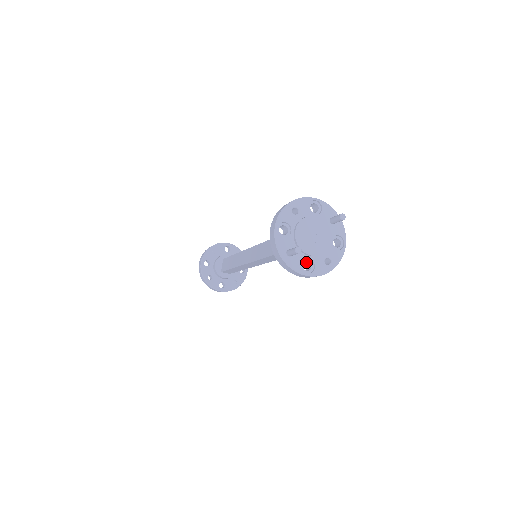
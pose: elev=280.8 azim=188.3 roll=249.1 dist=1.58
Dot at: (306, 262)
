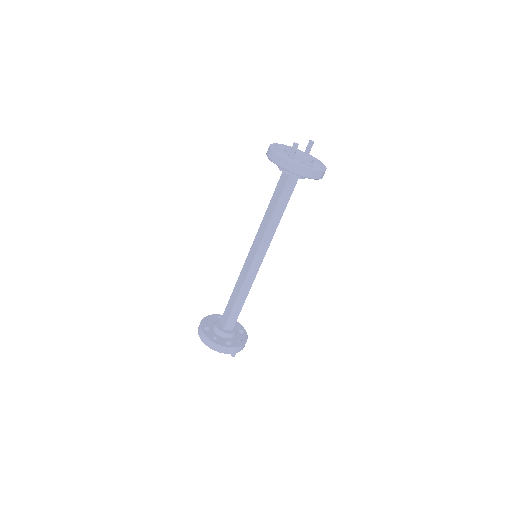
Dot at: occluded
